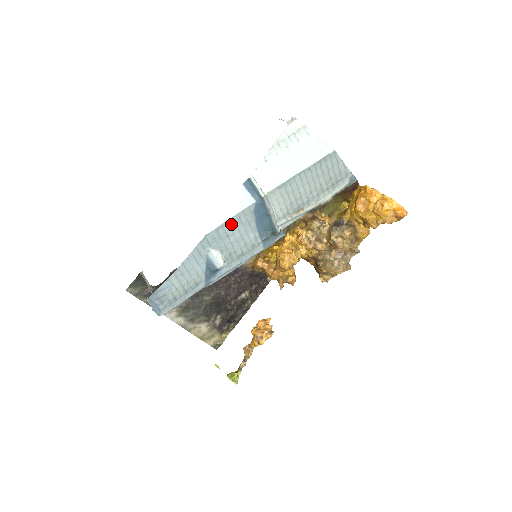
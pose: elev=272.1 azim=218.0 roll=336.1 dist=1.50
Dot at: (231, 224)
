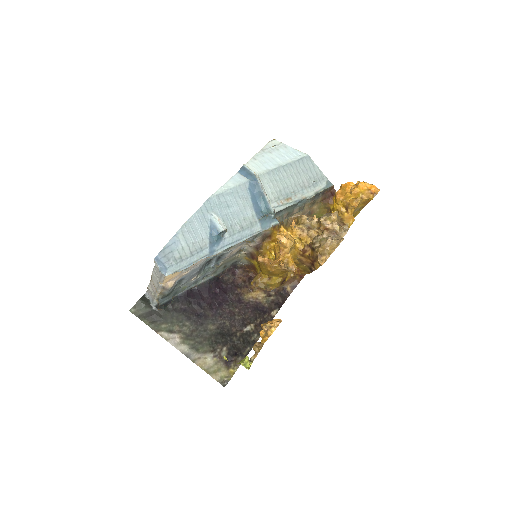
Dot at: (230, 195)
